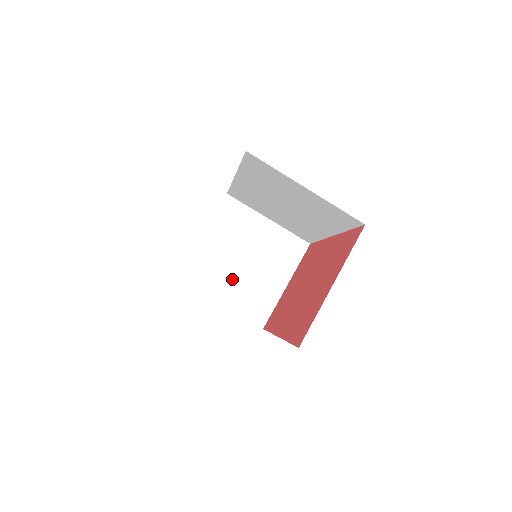
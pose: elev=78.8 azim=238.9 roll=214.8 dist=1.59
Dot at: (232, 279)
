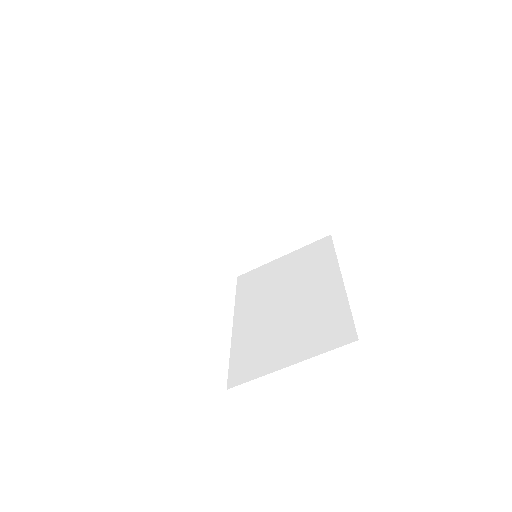
Dot at: (267, 235)
